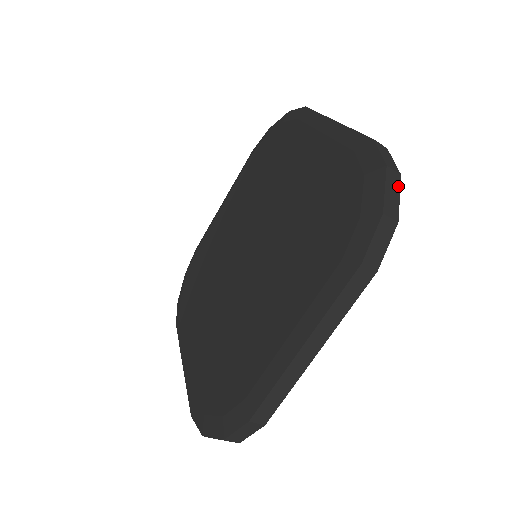
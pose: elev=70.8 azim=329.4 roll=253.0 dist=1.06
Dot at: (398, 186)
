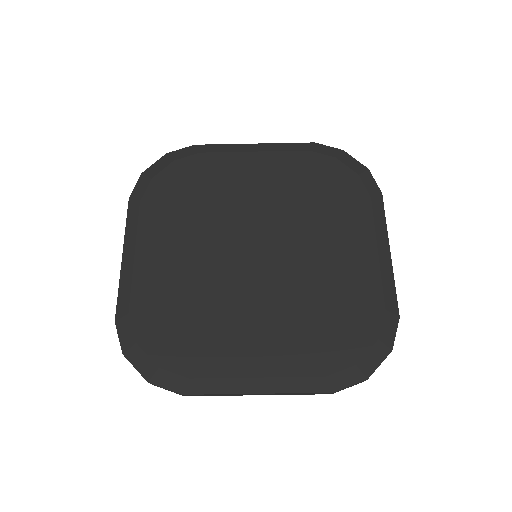
Dot at: occluded
